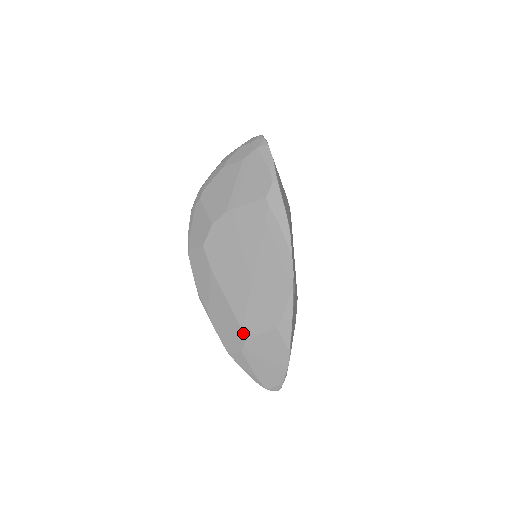
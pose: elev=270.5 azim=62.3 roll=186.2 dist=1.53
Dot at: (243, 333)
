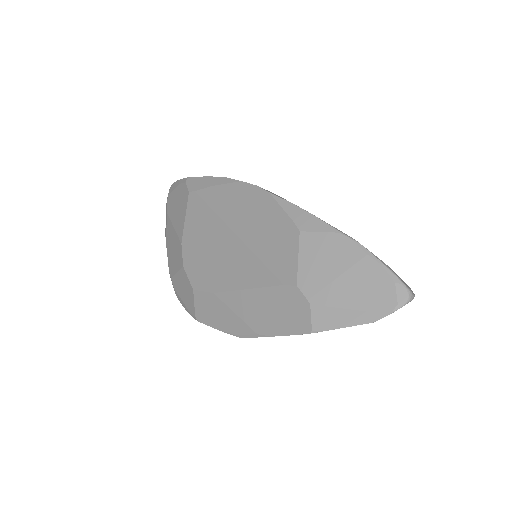
Dot at: (287, 286)
